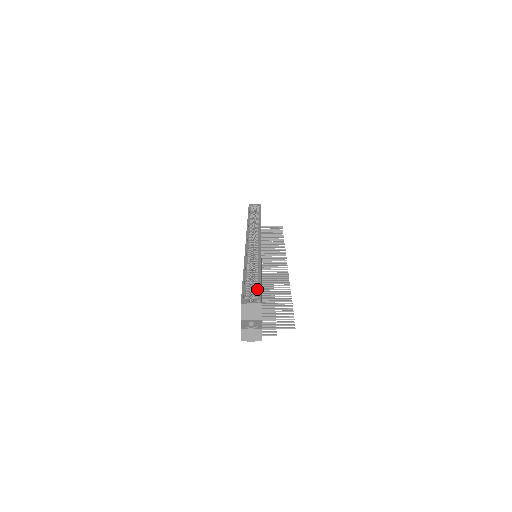
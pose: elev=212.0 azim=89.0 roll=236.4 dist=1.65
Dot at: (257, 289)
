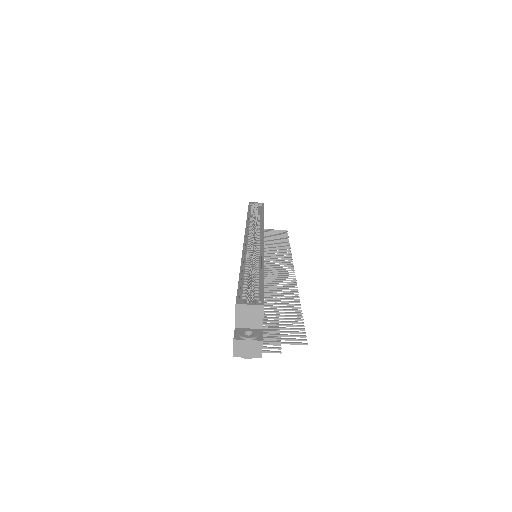
Dot at: (258, 289)
